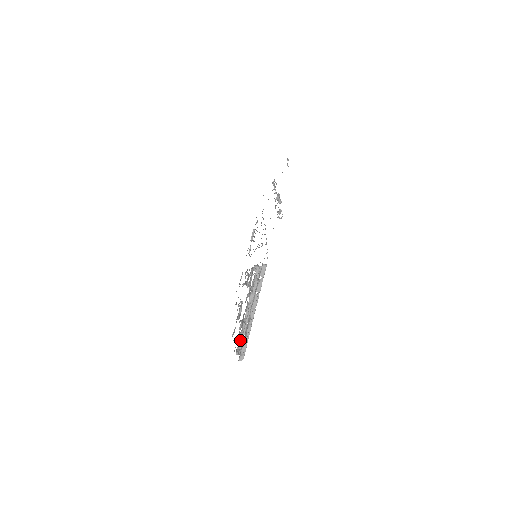
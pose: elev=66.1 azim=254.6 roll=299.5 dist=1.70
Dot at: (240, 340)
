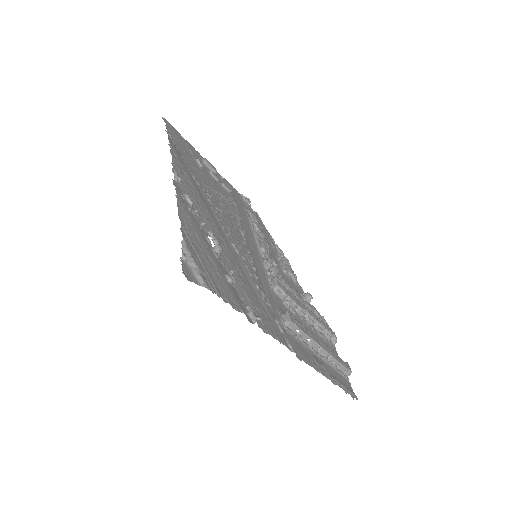
Dot at: (327, 337)
